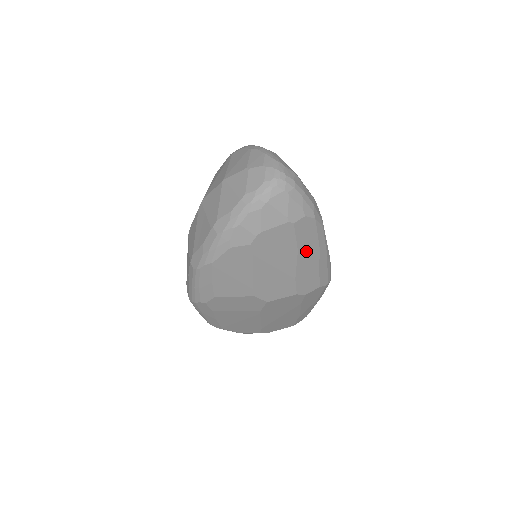
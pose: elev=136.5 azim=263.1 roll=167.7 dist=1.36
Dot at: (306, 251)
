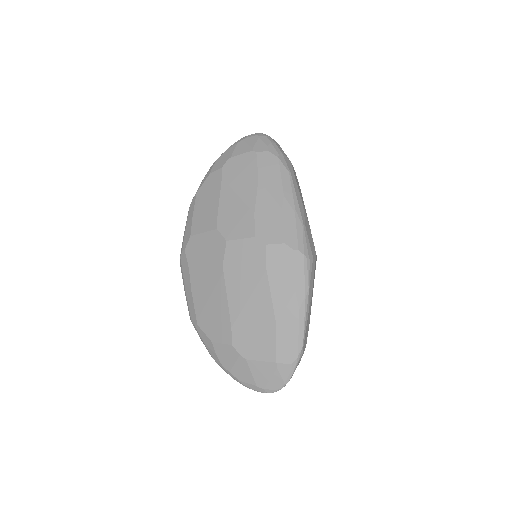
Dot at: (268, 186)
